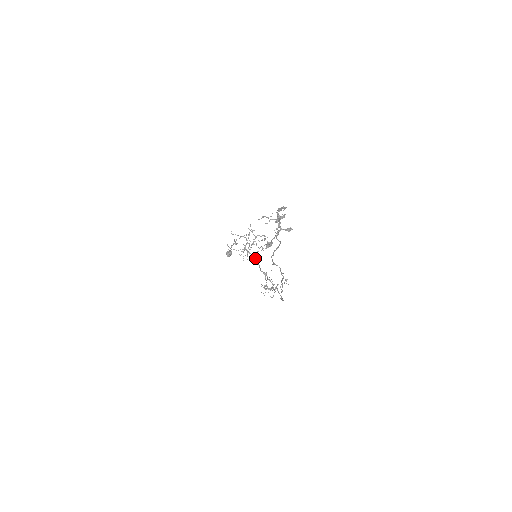
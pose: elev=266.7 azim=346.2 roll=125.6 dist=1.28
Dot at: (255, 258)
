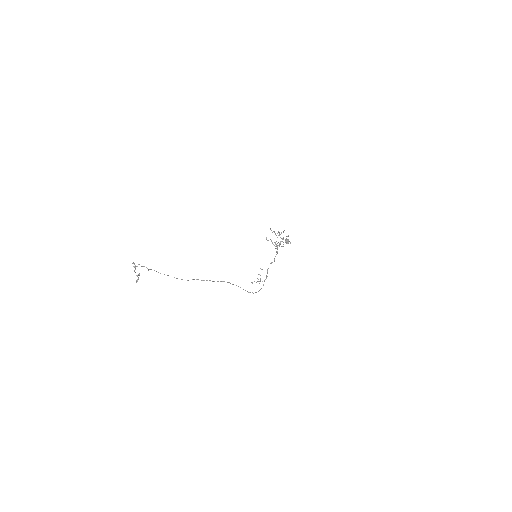
Dot at: (277, 252)
